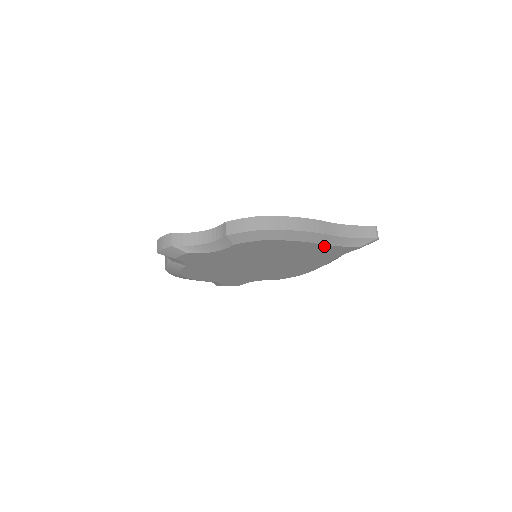
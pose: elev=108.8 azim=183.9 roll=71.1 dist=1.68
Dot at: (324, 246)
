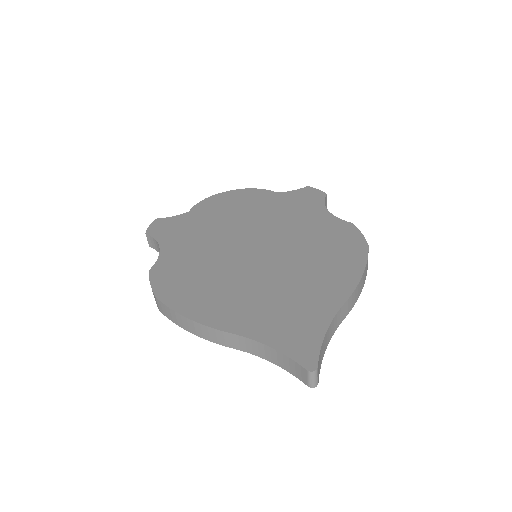
Dot at: occluded
